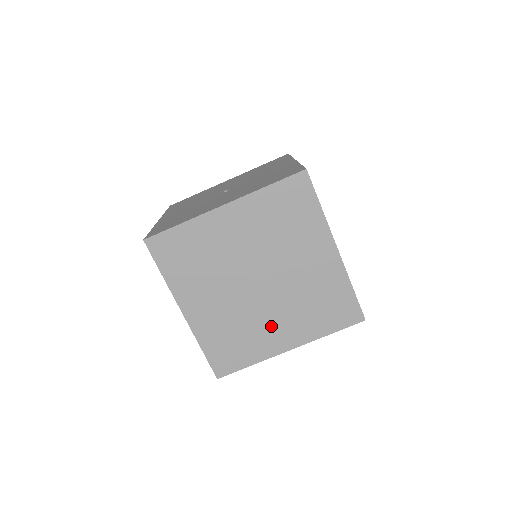
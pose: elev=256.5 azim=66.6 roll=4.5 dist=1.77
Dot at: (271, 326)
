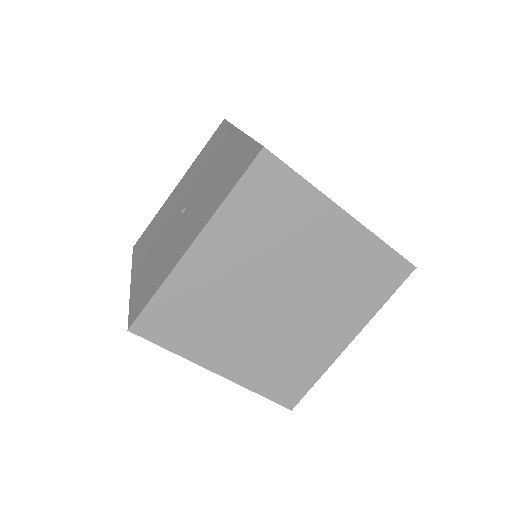
Dot at: (318, 331)
